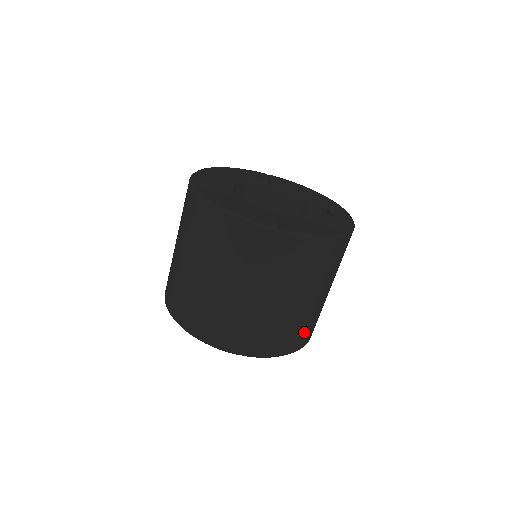
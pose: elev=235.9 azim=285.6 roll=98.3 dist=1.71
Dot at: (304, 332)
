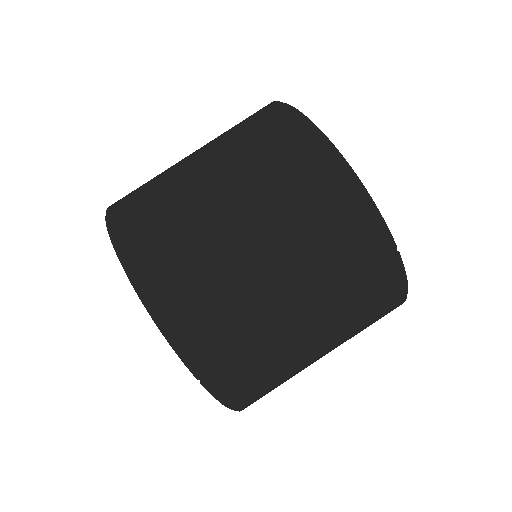
Dot at: occluded
